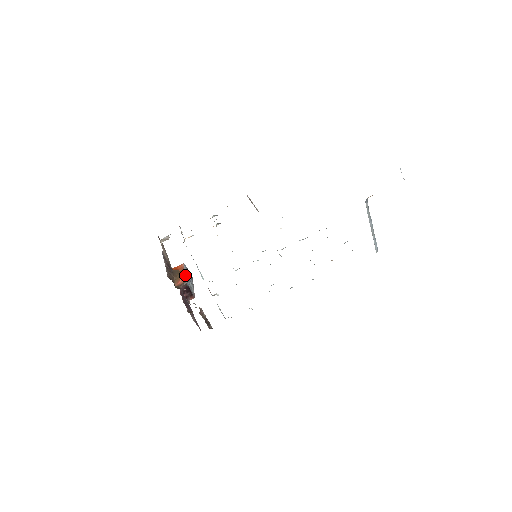
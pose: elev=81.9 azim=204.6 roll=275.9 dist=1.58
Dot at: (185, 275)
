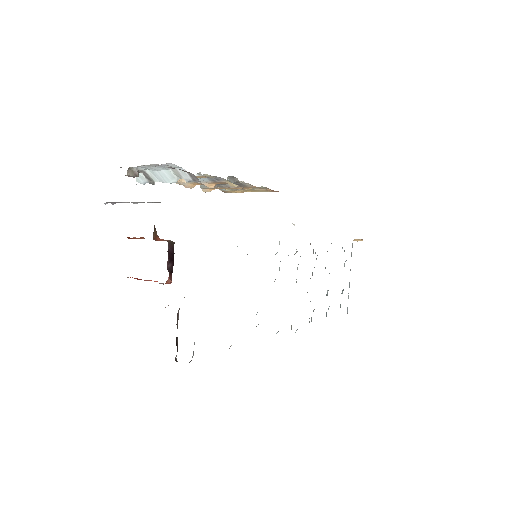
Dot at: occluded
